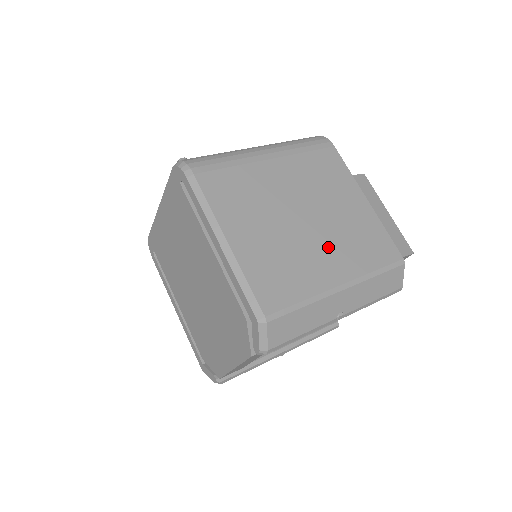
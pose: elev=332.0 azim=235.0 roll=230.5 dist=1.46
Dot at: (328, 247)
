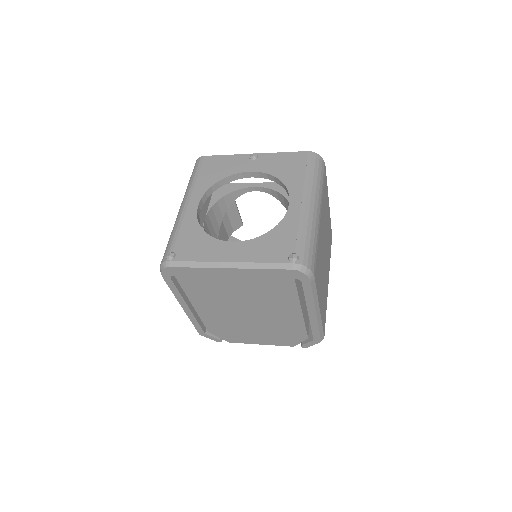
Dot at: (327, 263)
